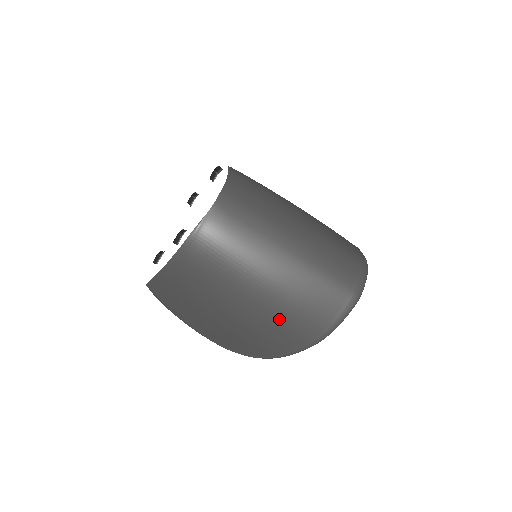
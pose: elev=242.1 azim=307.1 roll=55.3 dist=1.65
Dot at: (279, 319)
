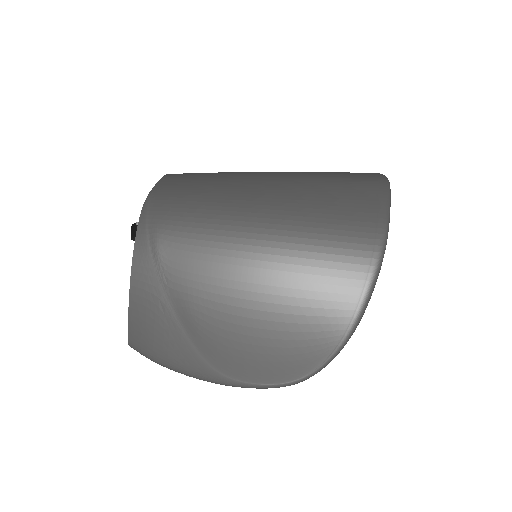
Dot at: (307, 247)
